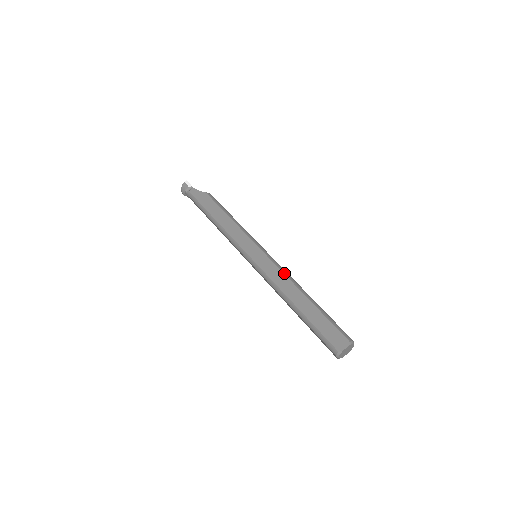
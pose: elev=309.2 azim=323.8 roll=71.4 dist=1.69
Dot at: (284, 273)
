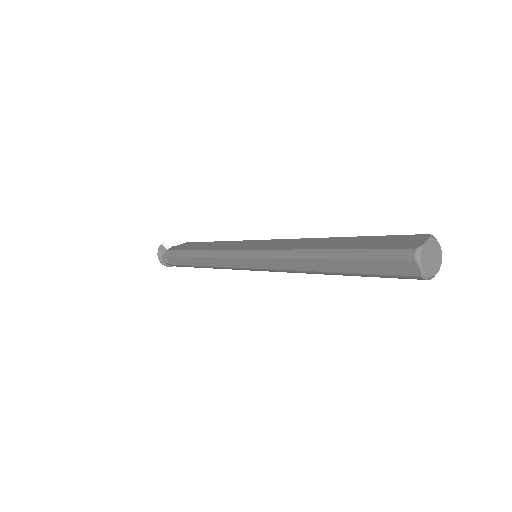
Dot at: occluded
